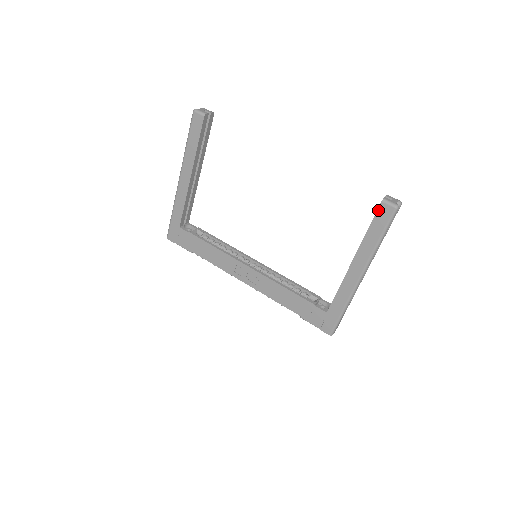
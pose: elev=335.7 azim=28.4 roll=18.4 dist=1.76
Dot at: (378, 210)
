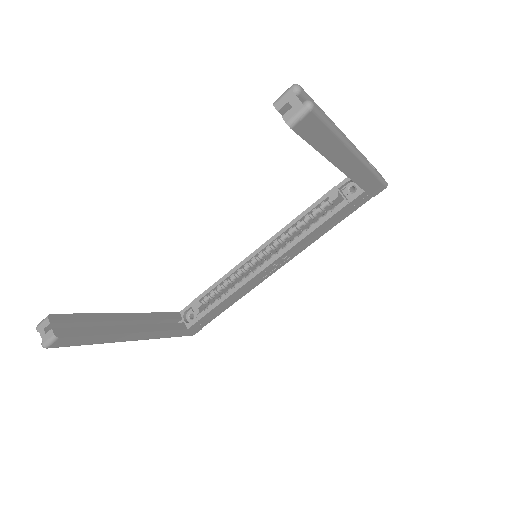
Dot at: (299, 134)
